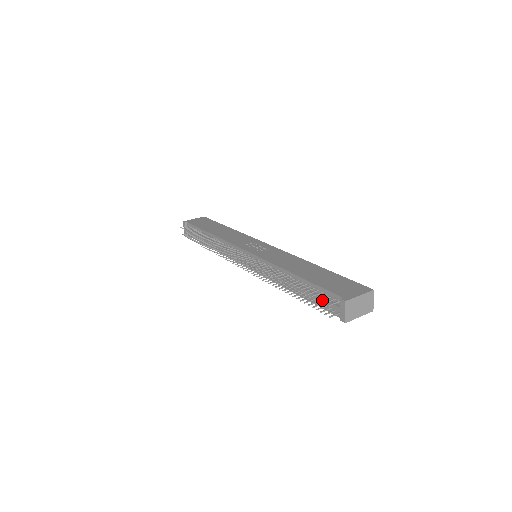
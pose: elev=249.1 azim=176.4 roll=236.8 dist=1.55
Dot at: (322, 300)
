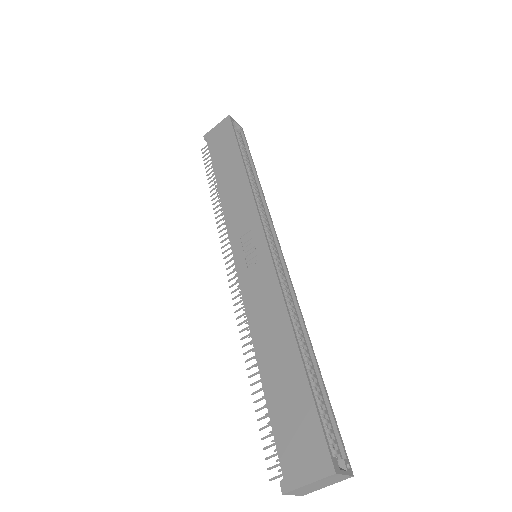
Dot at: (268, 458)
